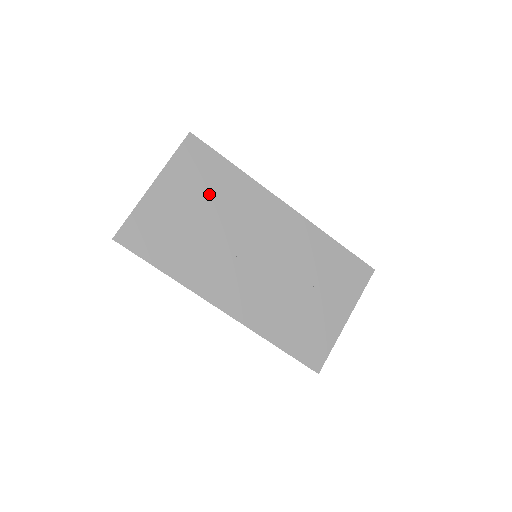
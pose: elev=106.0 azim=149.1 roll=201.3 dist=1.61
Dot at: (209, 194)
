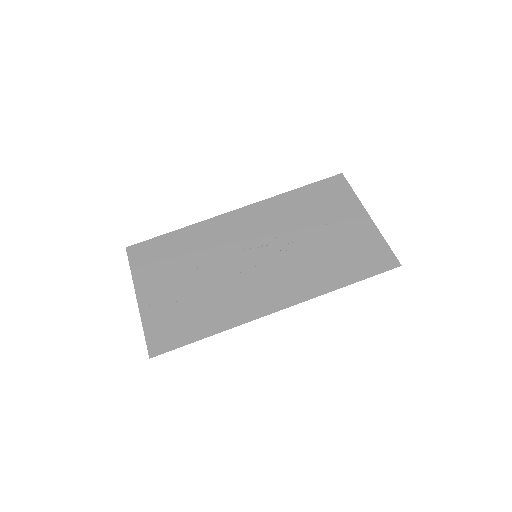
Dot at: (180, 262)
